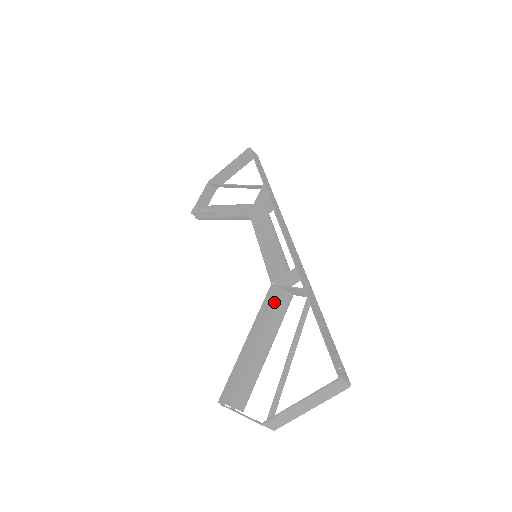
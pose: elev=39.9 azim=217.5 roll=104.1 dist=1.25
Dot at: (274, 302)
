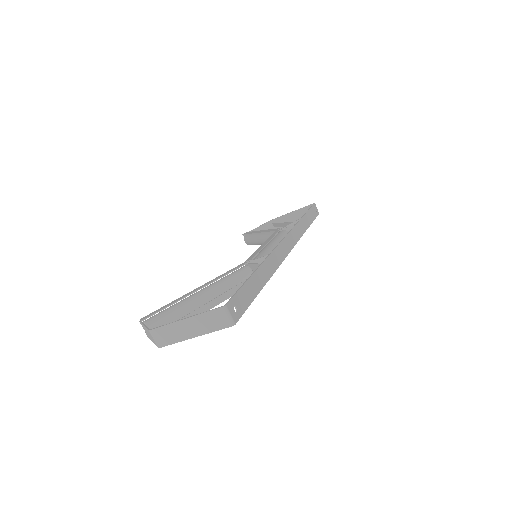
Dot at: (235, 272)
